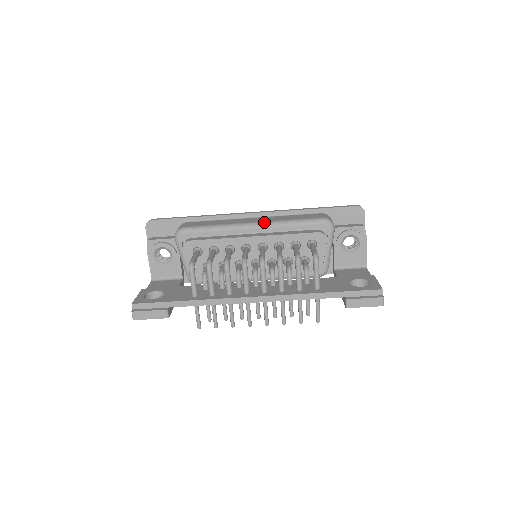
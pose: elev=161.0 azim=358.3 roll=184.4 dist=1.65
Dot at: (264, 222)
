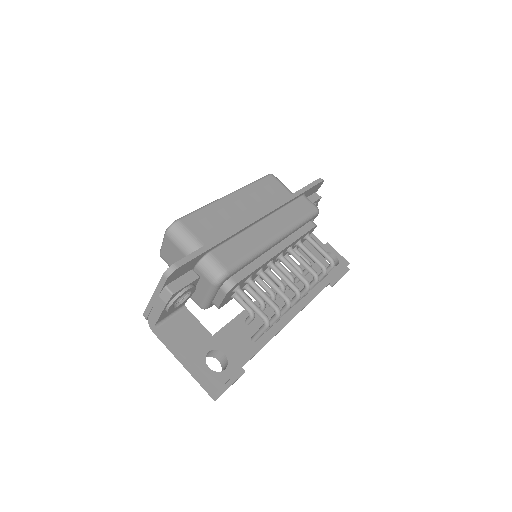
Dot at: (285, 231)
